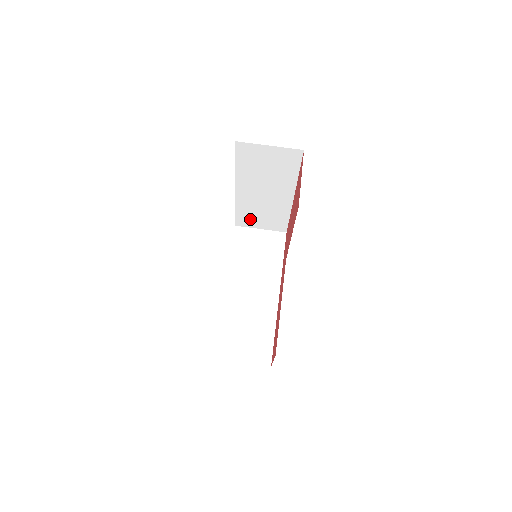
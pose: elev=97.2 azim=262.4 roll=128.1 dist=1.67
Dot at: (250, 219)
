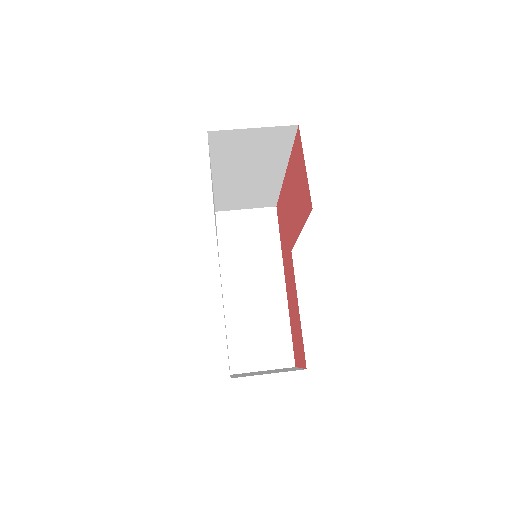
Dot at: (232, 203)
